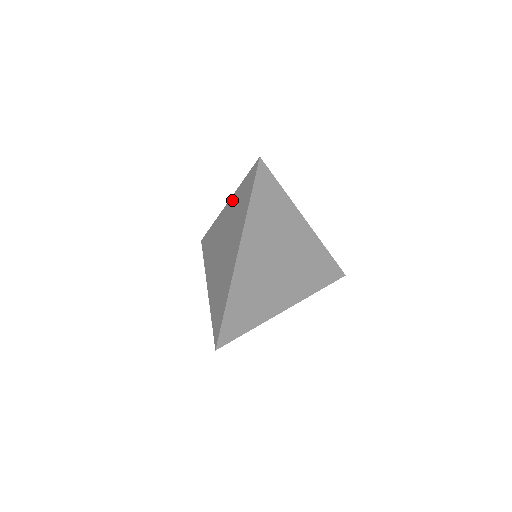
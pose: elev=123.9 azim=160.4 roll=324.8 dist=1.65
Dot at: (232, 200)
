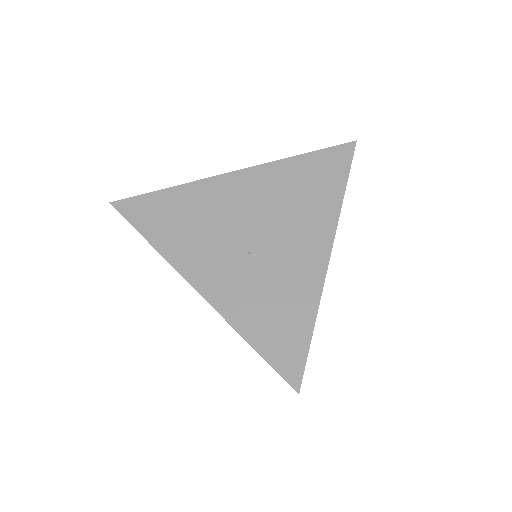
Dot at: (266, 170)
